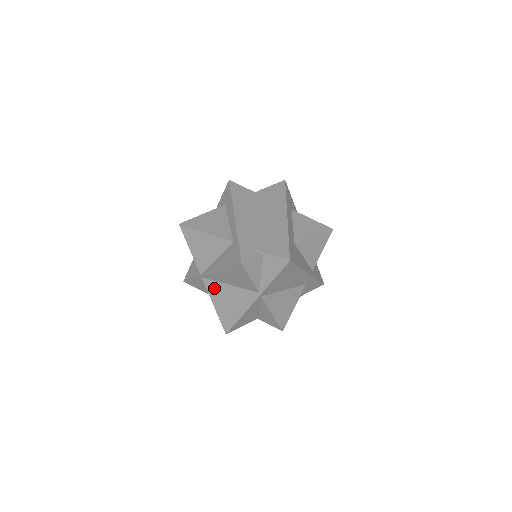
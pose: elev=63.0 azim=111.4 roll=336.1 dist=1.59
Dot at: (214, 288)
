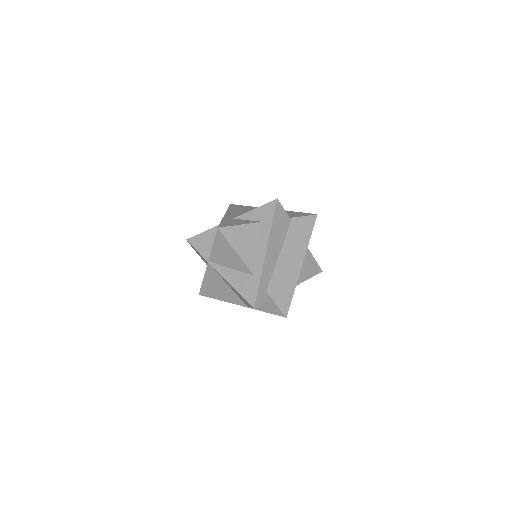
Dot at: (213, 275)
